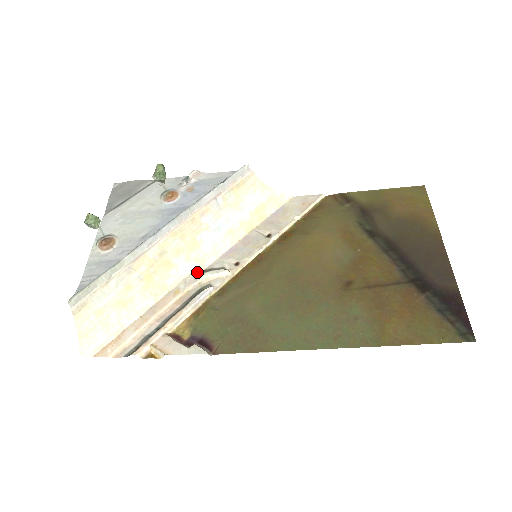
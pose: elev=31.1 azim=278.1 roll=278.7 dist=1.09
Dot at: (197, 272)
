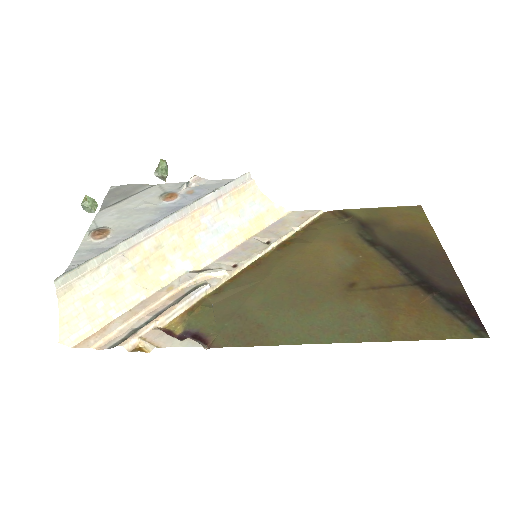
Dot at: (193, 271)
